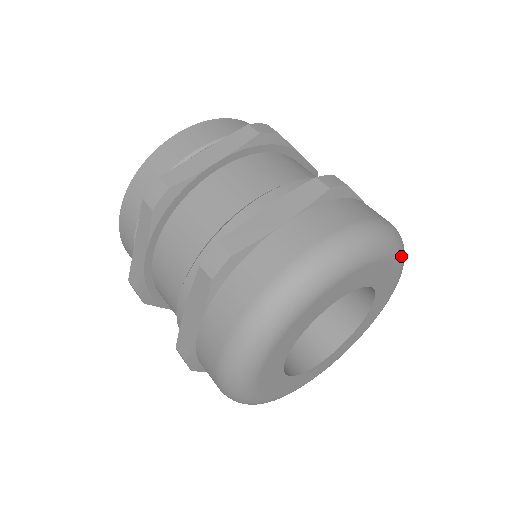
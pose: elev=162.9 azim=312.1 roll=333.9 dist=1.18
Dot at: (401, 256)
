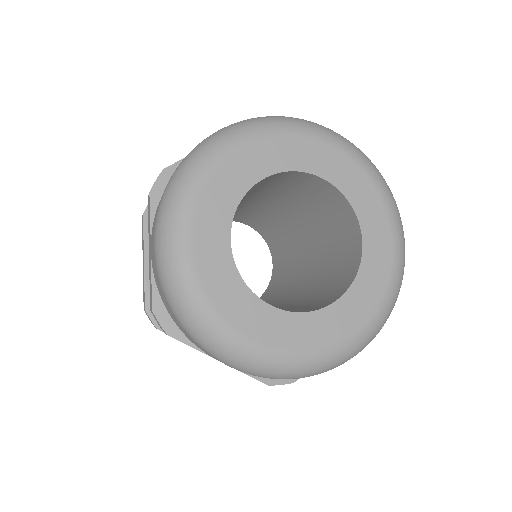
Dot at: (354, 152)
